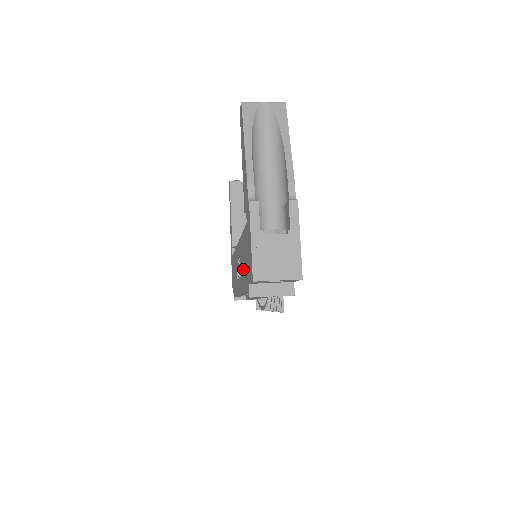
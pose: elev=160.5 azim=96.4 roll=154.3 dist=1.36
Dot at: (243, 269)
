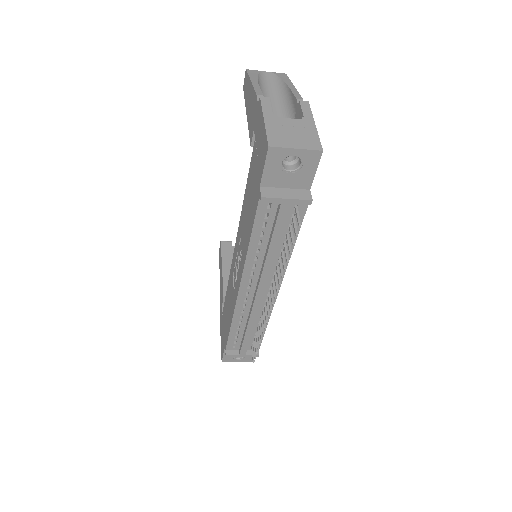
Dot at: (247, 220)
